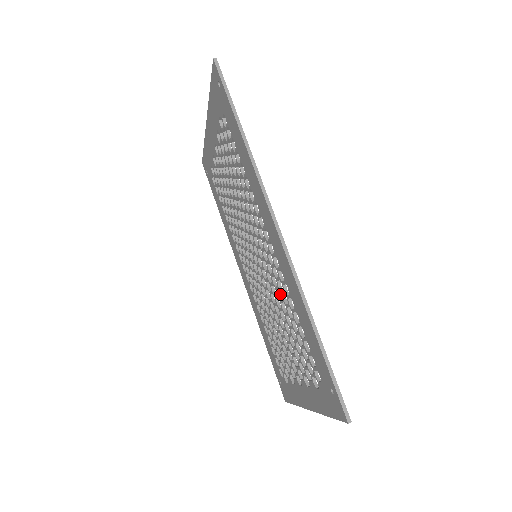
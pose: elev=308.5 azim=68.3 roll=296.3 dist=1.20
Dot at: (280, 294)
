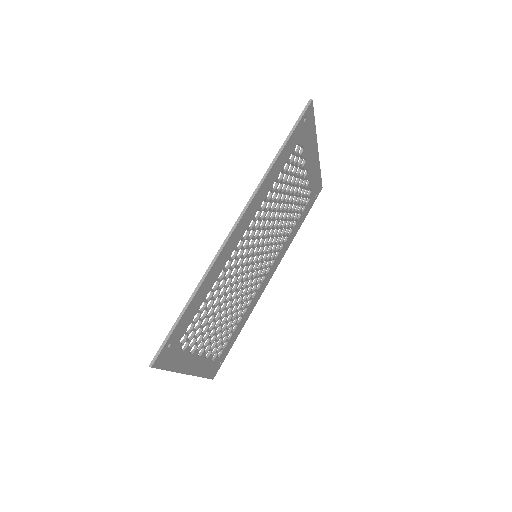
Dot at: (230, 283)
